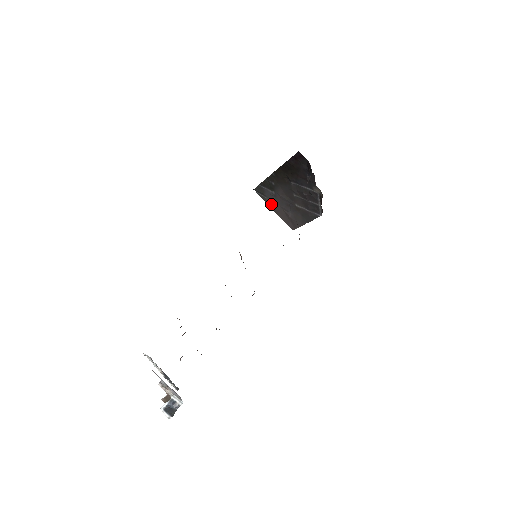
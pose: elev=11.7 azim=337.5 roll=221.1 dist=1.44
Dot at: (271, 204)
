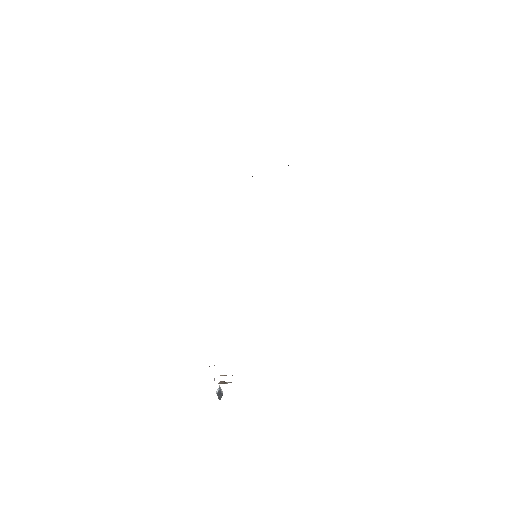
Dot at: occluded
